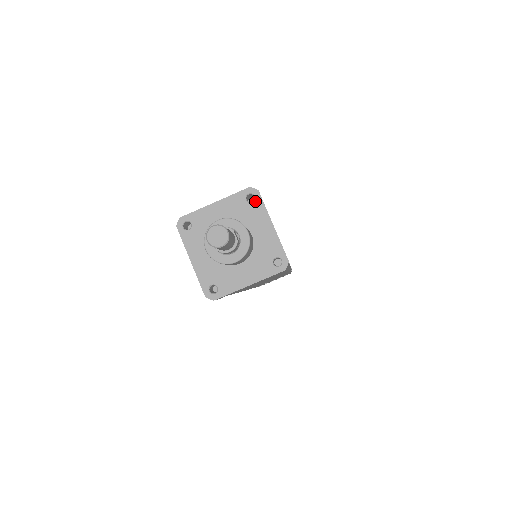
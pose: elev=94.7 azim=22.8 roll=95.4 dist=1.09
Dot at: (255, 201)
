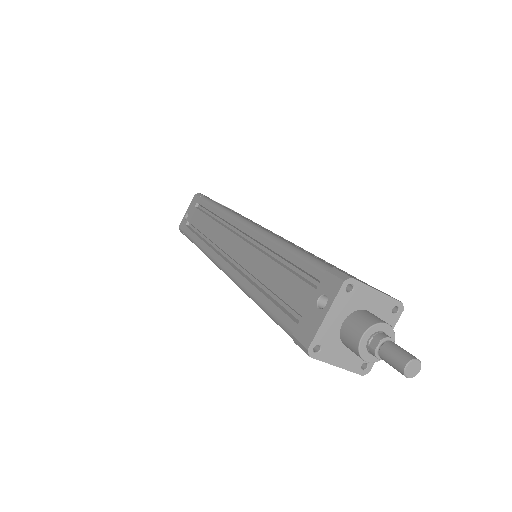
Dot at: (396, 315)
